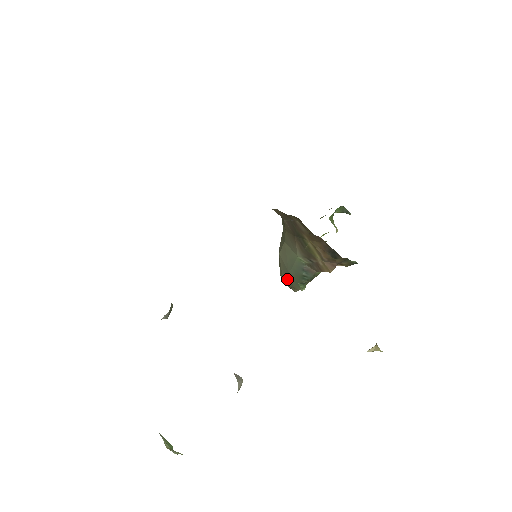
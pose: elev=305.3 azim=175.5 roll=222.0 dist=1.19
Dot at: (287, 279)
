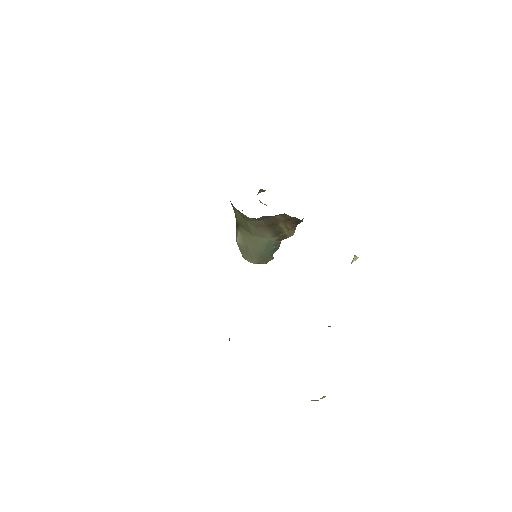
Dot at: (259, 259)
